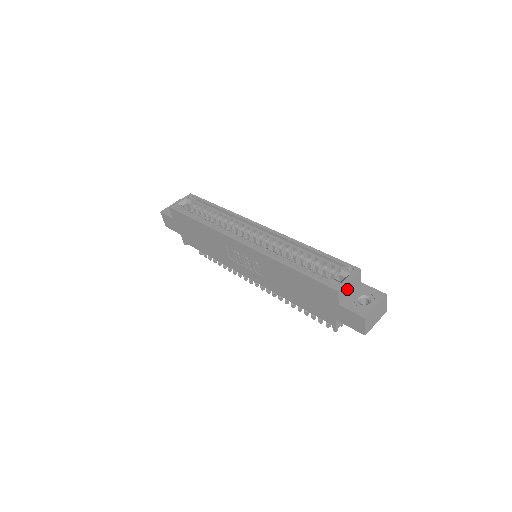
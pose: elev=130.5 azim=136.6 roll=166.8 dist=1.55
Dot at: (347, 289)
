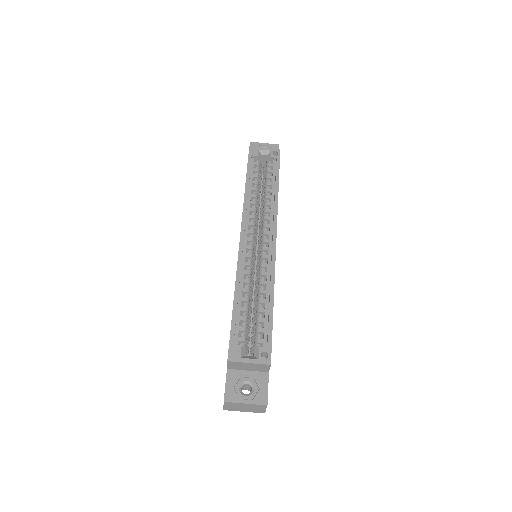
Dot at: (244, 366)
